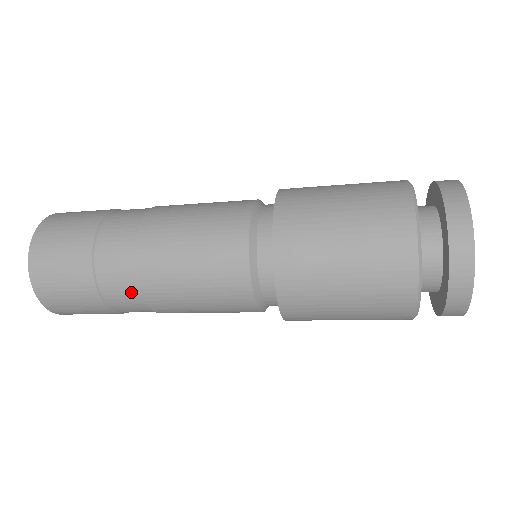
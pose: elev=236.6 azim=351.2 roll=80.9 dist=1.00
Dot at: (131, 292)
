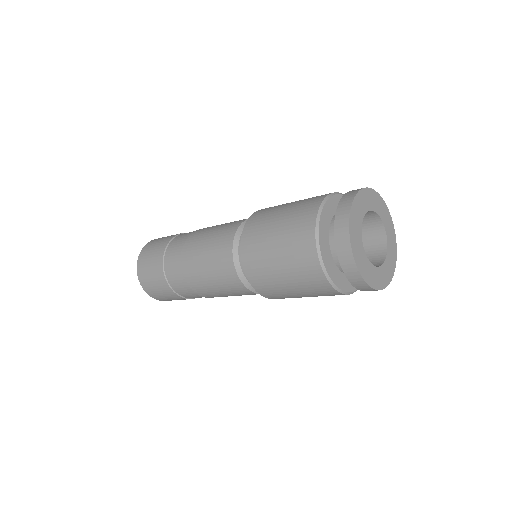
Dot at: (179, 247)
